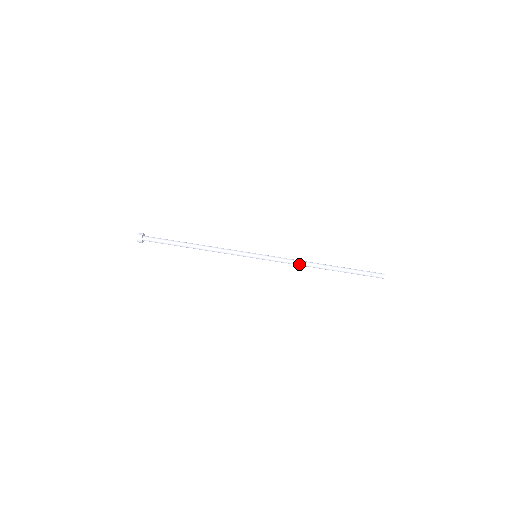
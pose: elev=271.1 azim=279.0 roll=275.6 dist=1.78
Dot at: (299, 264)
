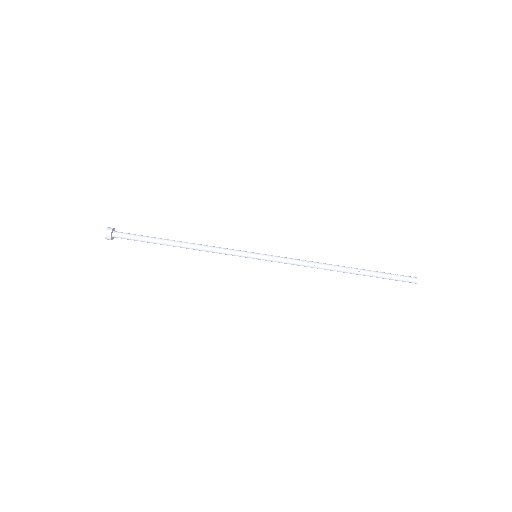
Dot at: (311, 264)
